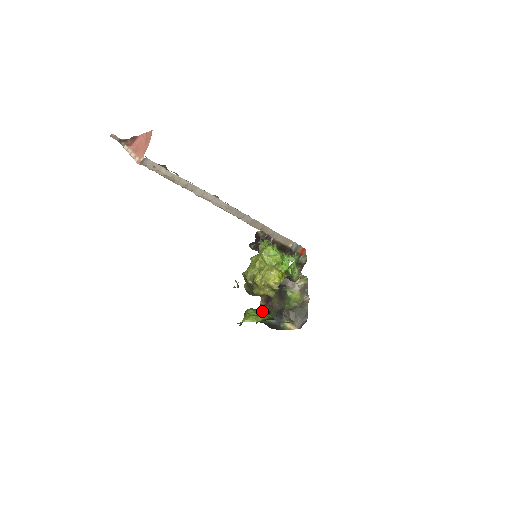
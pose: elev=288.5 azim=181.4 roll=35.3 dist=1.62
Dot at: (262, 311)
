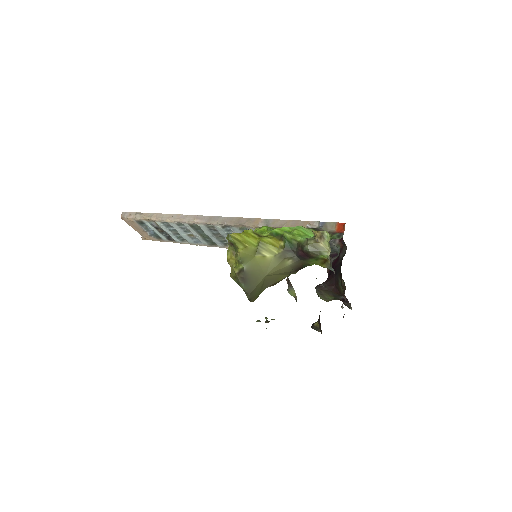
Dot at: occluded
